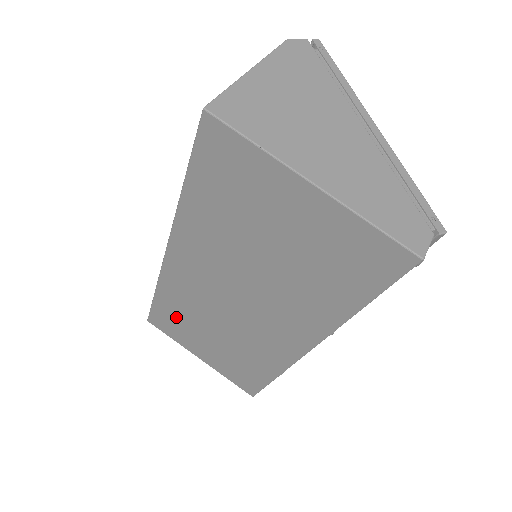
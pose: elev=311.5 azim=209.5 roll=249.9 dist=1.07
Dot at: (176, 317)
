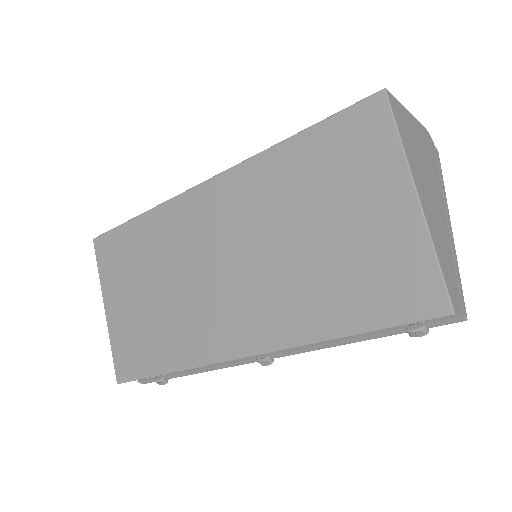
Dot at: (134, 251)
